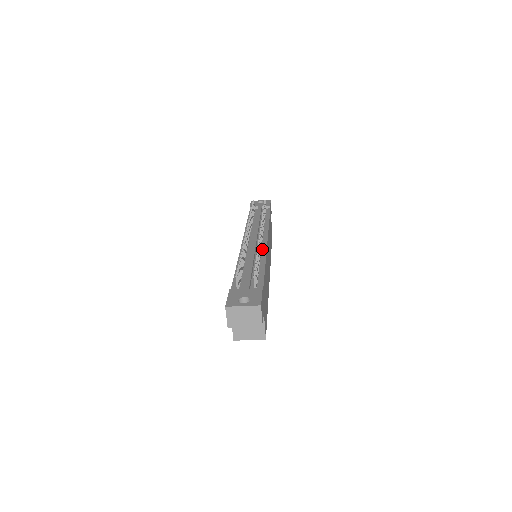
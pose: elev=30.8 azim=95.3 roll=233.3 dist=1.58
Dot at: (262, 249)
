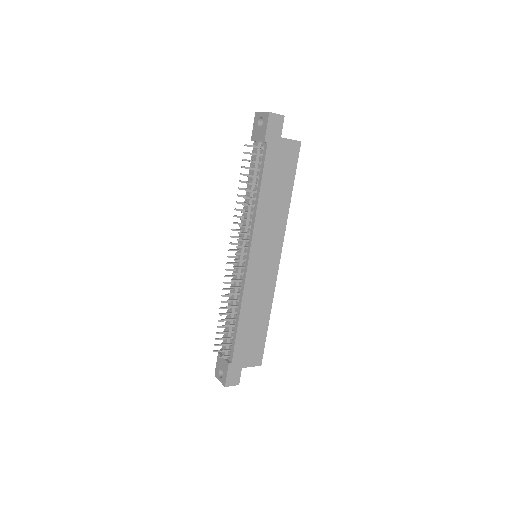
Dot at: (242, 280)
